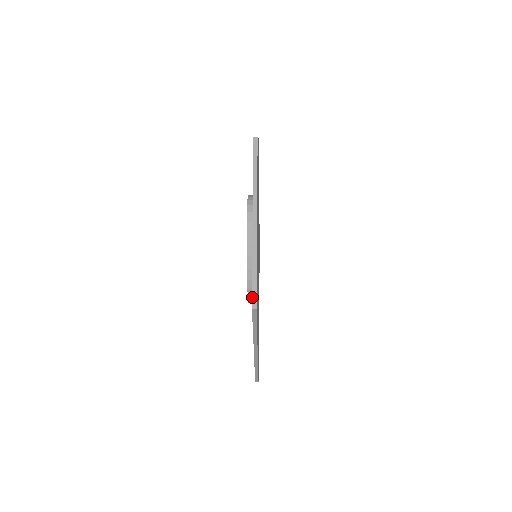
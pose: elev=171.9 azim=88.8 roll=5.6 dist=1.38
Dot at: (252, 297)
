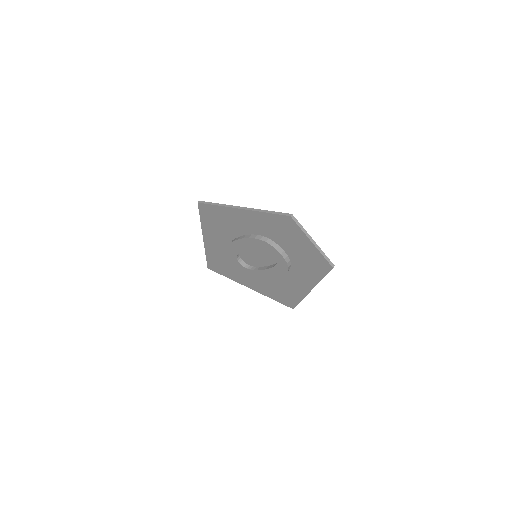
Dot at: occluded
